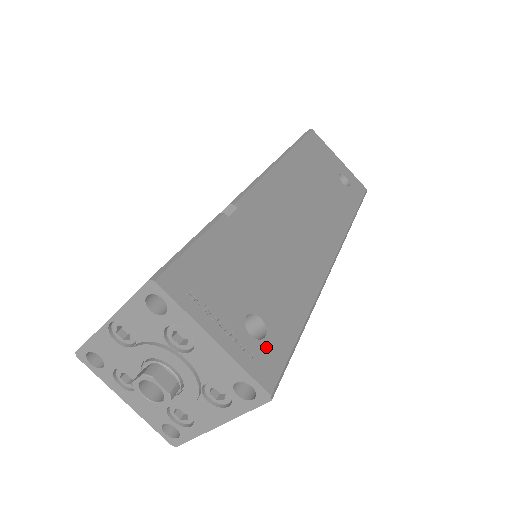
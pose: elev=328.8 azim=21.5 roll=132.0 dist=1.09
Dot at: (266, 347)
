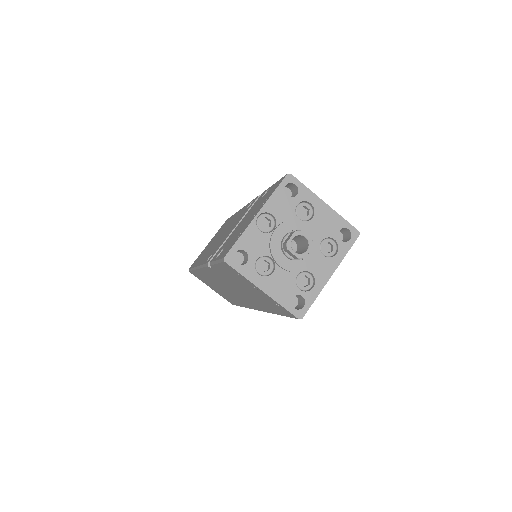
Dot at: occluded
